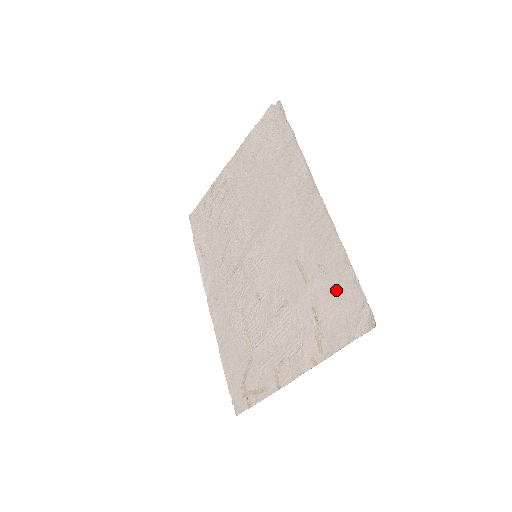
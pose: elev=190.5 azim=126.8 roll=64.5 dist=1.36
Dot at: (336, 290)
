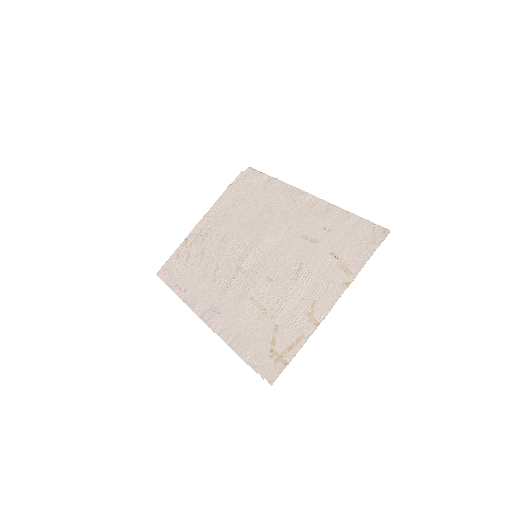
Dot at: (347, 232)
